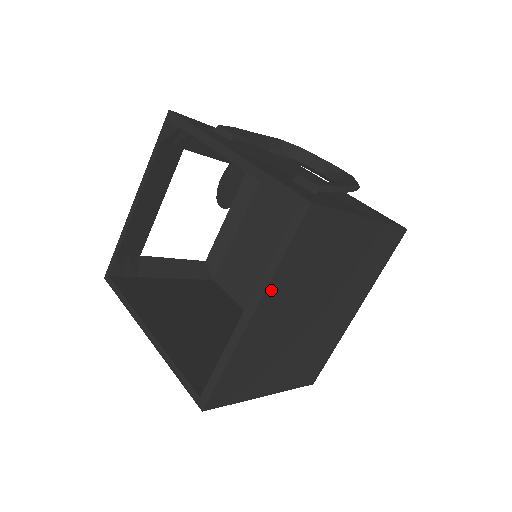
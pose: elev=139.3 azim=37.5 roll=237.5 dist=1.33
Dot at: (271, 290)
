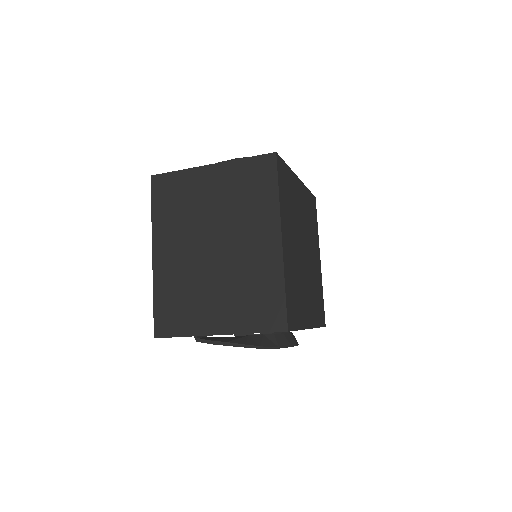
Dot at: (157, 234)
